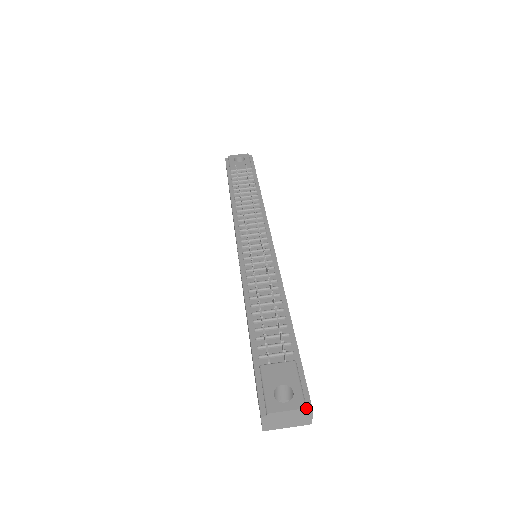
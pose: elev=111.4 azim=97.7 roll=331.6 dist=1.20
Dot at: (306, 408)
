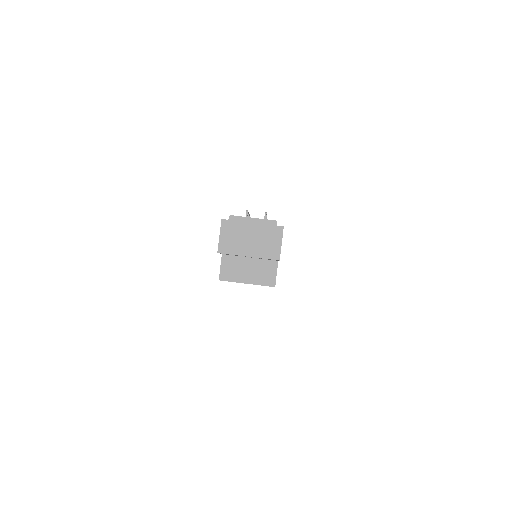
Dot at: (276, 221)
